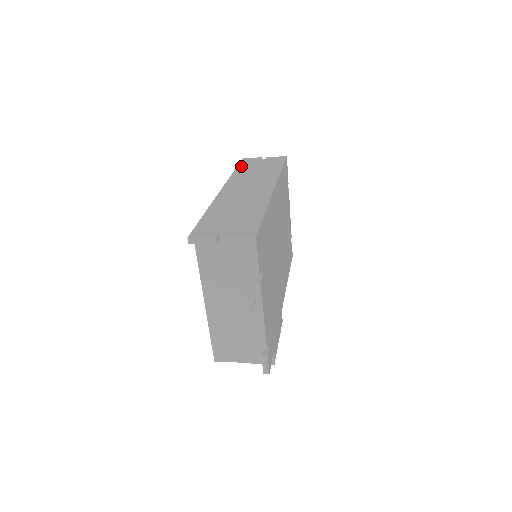
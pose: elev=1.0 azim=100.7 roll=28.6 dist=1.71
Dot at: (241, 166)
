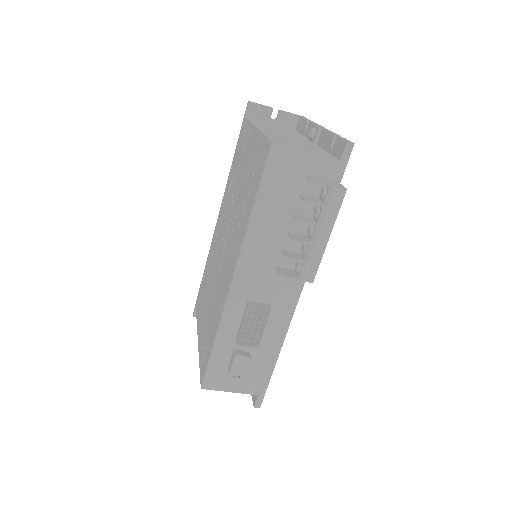
Dot at: occluded
